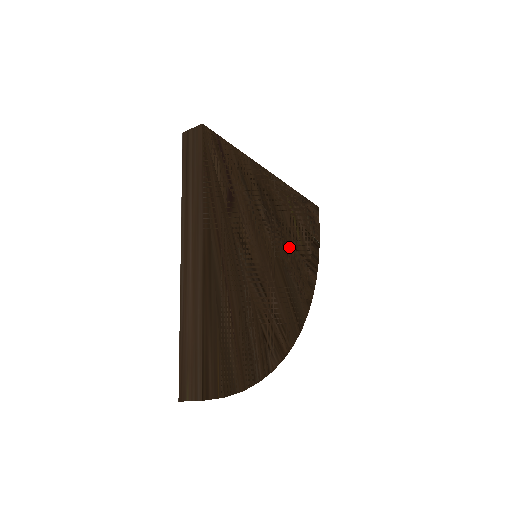
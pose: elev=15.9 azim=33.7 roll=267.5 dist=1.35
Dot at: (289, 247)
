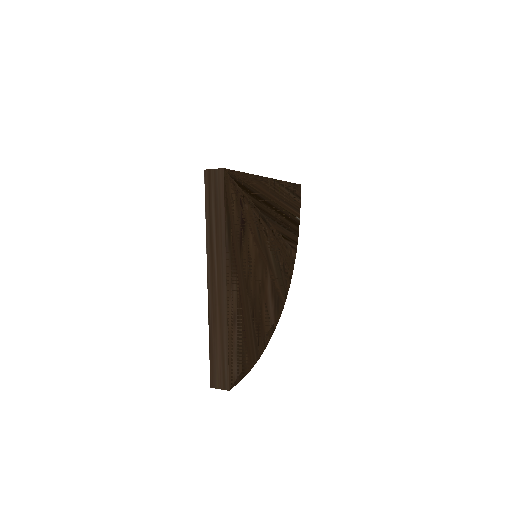
Dot at: (279, 239)
